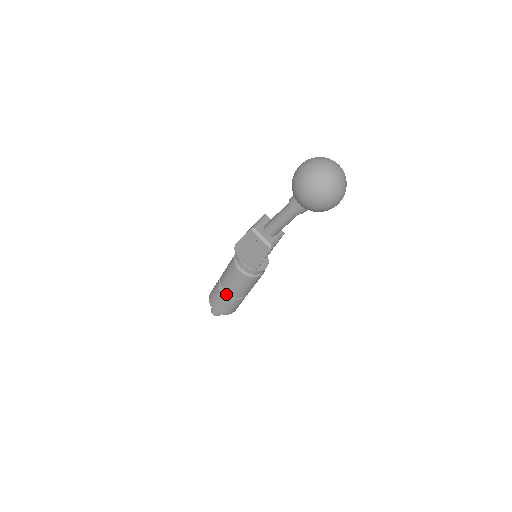
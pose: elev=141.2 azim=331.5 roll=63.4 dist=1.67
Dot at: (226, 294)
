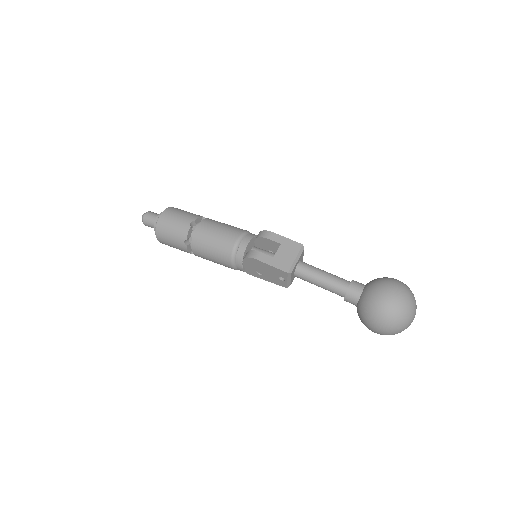
Dot at: (189, 248)
